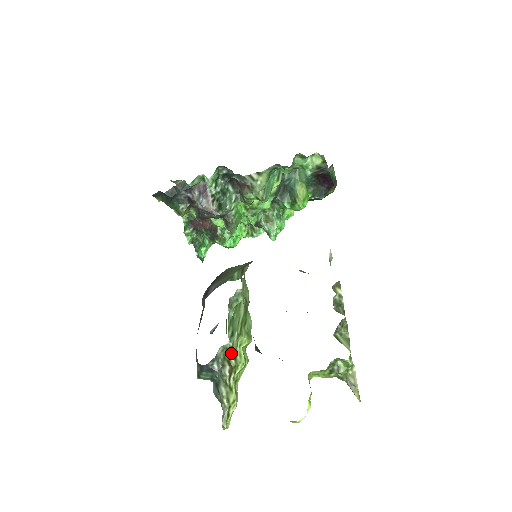
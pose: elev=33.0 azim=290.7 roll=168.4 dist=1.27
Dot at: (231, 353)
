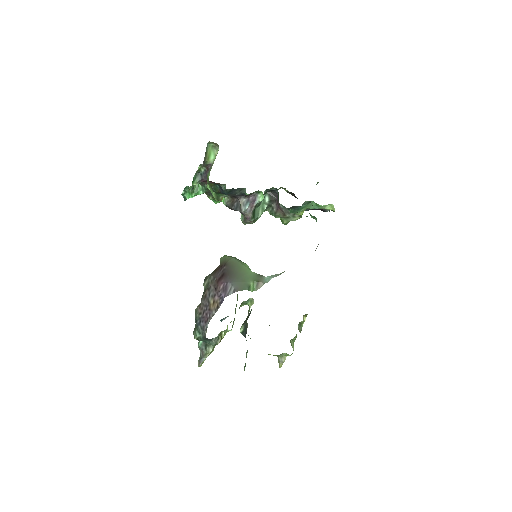
Dot at: (226, 331)
